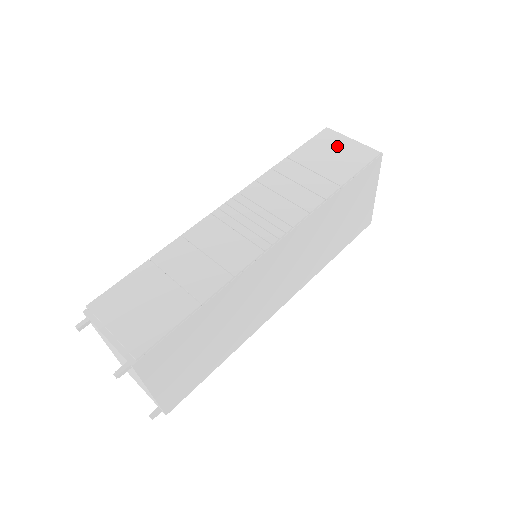
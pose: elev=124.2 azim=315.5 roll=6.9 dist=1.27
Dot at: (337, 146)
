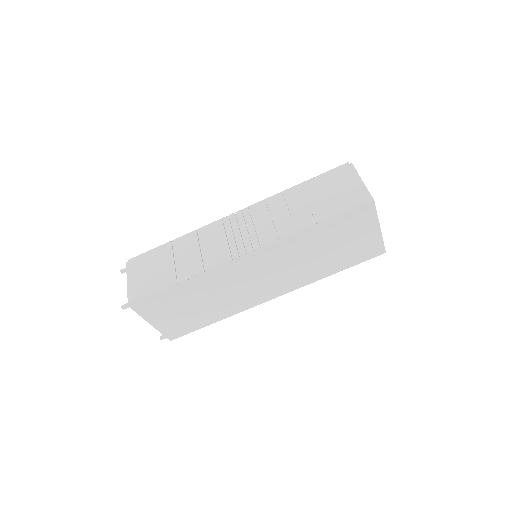
Dot at: (342, 184)
